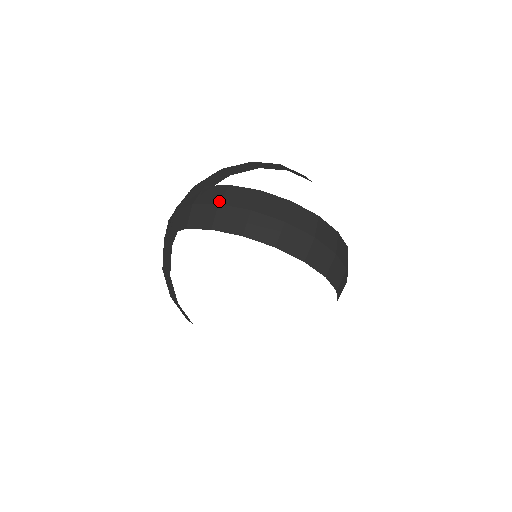
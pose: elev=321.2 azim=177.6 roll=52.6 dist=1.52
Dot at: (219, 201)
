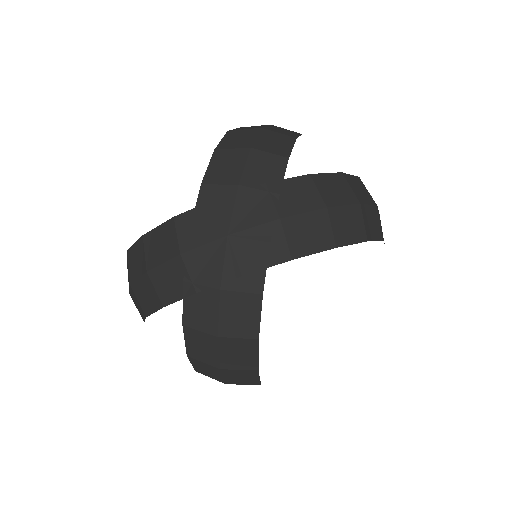
Dot at: (324, 203)
